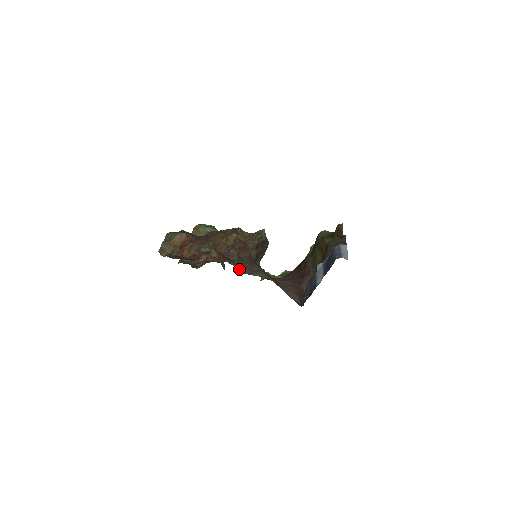
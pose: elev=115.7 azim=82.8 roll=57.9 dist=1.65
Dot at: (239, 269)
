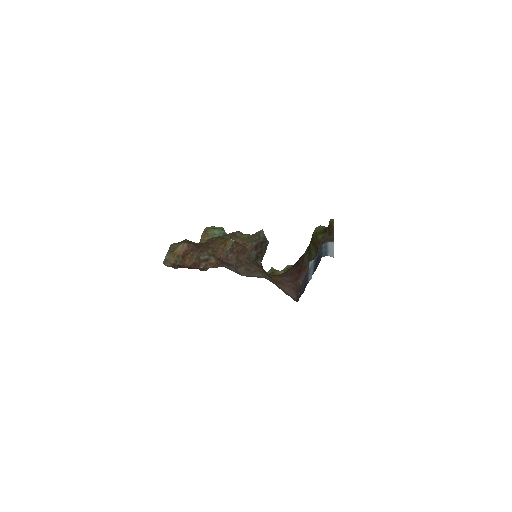
Dot at: (237, 272)
